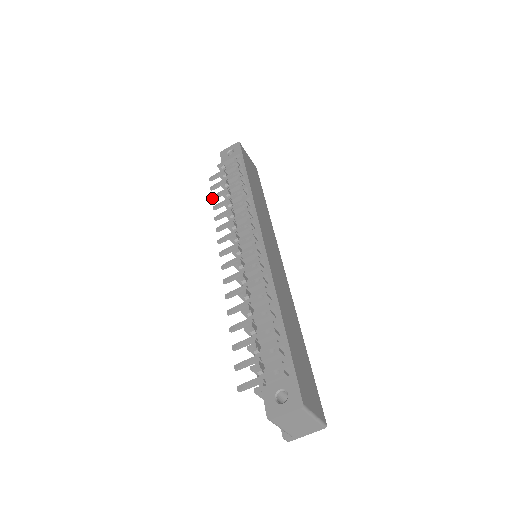
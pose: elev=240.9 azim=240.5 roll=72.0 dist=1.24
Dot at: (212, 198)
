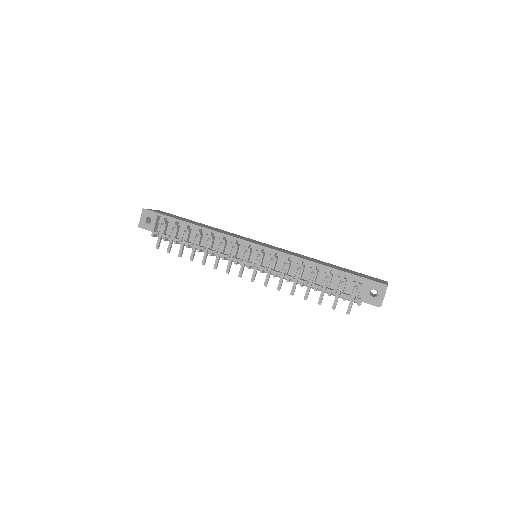
Dot at: (180, 256)
